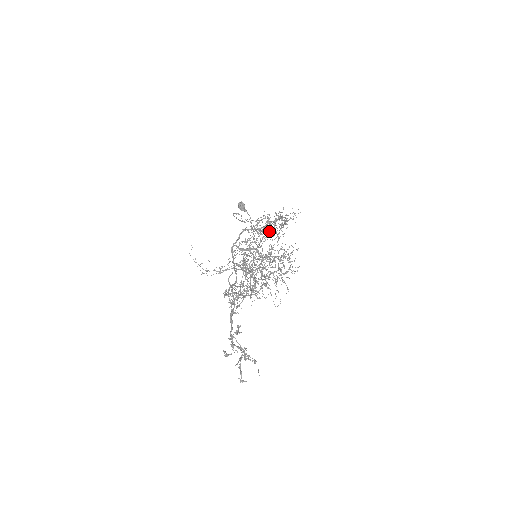
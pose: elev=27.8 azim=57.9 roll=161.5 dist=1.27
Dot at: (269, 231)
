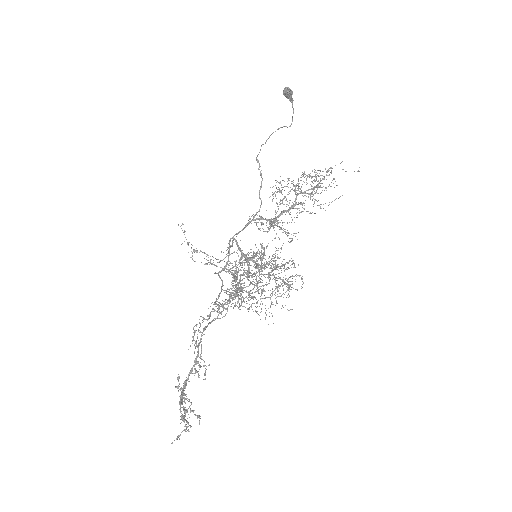
Dot at: (289, 214)
